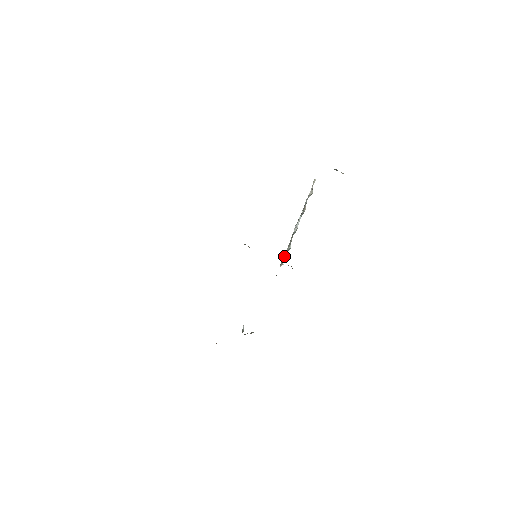
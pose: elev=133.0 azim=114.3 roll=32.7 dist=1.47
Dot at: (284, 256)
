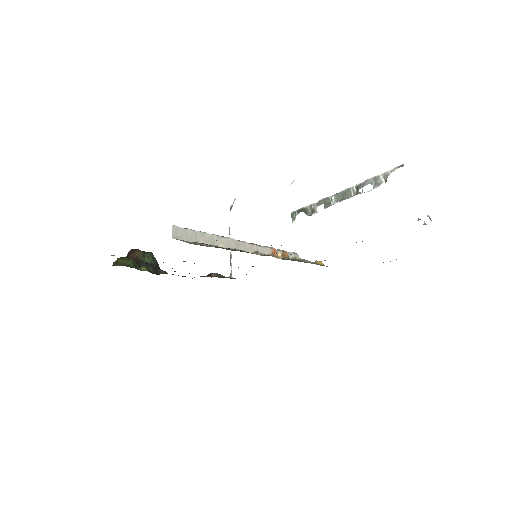
Dot at: occluded
